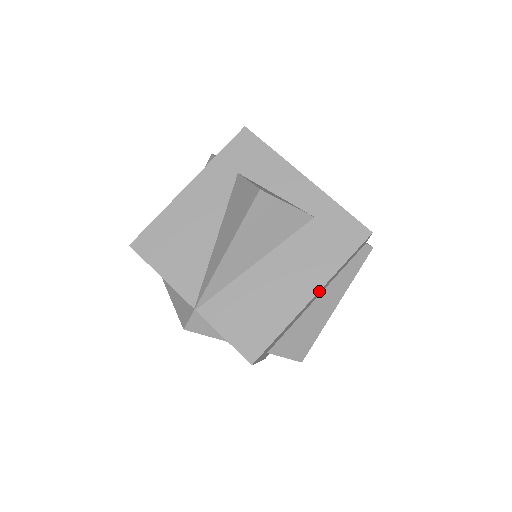
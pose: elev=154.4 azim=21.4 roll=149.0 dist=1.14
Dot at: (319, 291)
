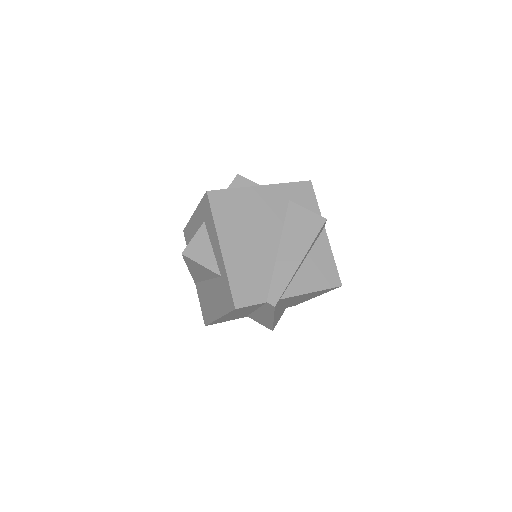
Dot at: (223, 317)
